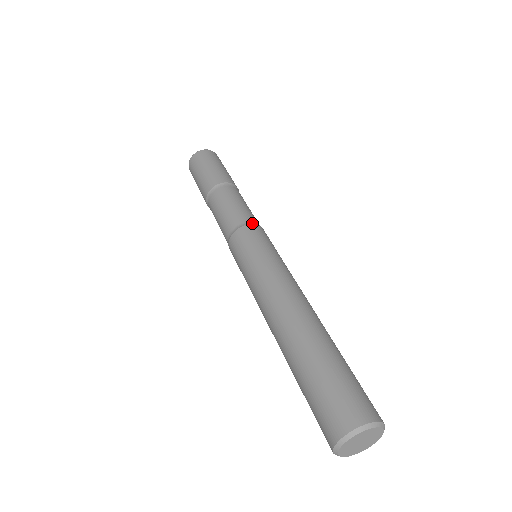
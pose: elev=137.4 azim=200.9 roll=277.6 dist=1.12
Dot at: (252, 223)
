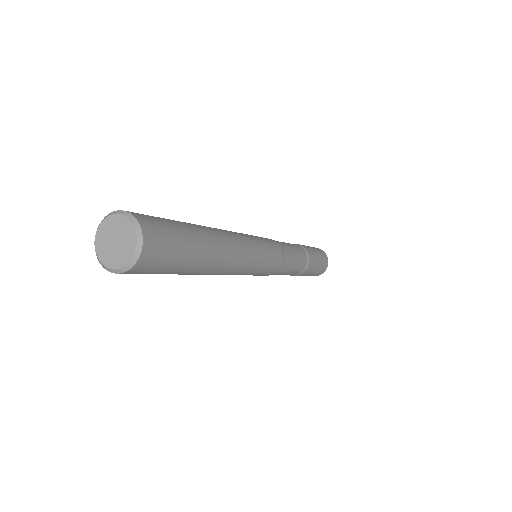
Dot at: (279, 244)
